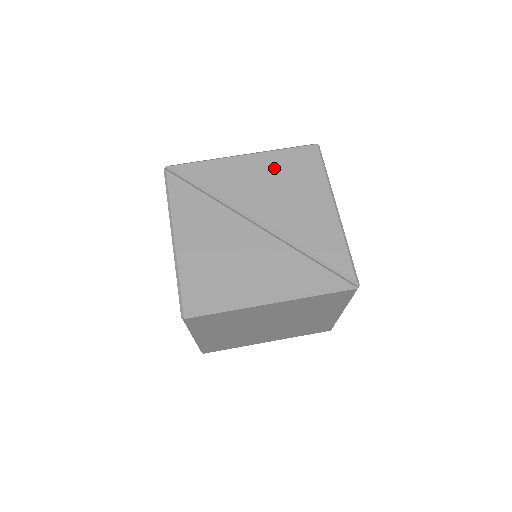
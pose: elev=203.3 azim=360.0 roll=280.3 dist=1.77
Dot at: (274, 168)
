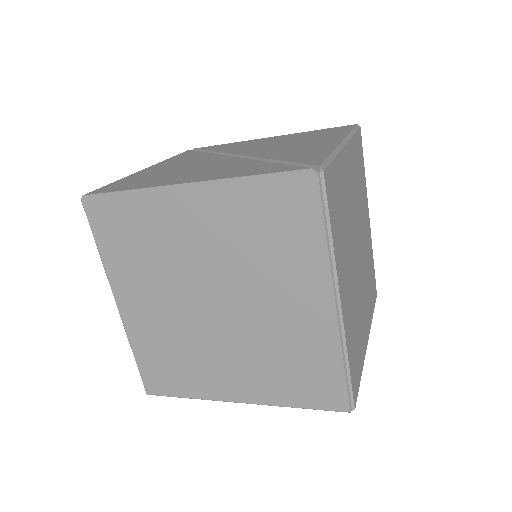
Dot at: (293, 137)
